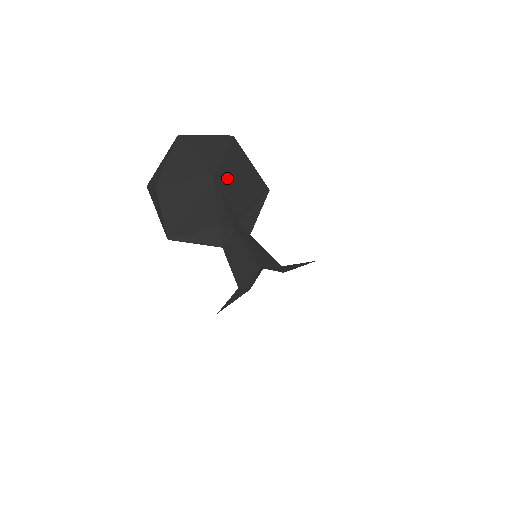
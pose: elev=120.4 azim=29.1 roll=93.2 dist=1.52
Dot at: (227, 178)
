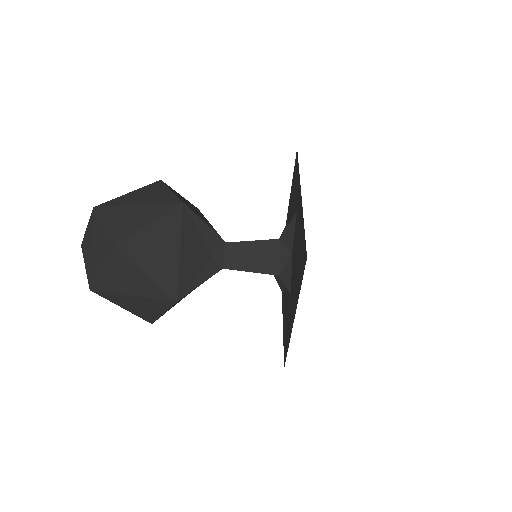
Dot at: (175, 279)
